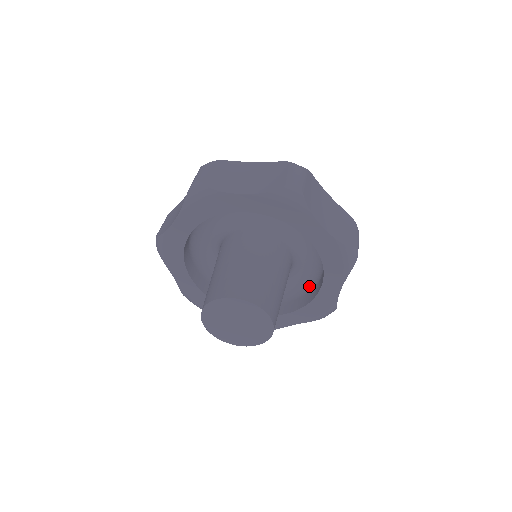
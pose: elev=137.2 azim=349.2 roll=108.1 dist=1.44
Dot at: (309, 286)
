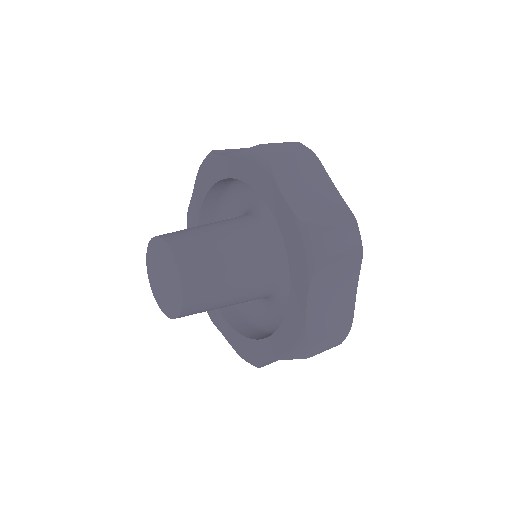
Dot at: (266, 327)
